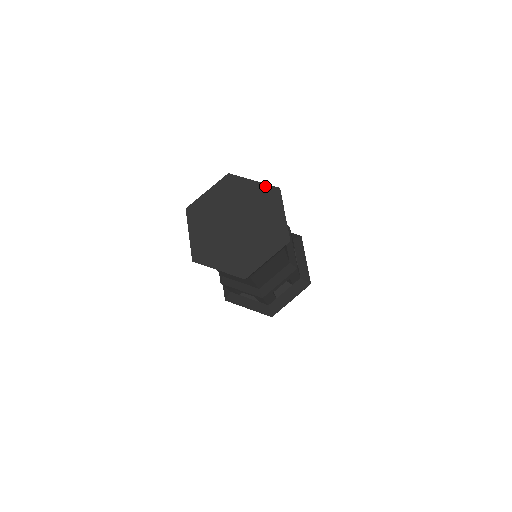
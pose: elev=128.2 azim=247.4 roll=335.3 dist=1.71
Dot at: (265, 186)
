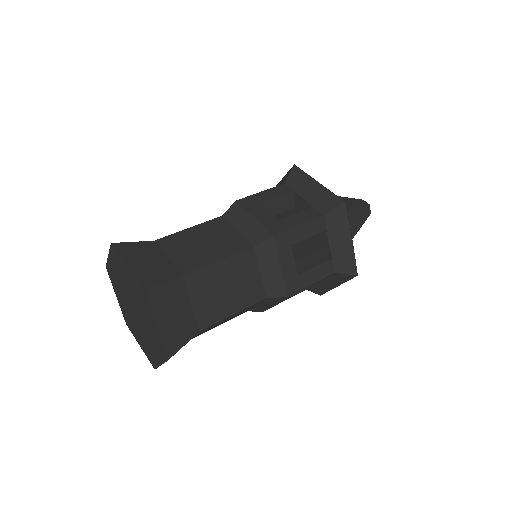
Dot at: (135, 279)
